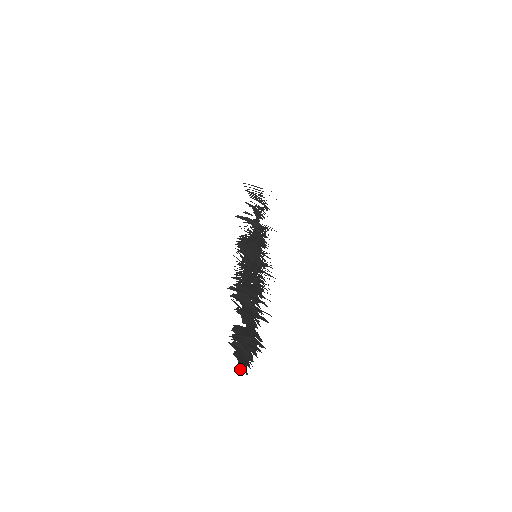
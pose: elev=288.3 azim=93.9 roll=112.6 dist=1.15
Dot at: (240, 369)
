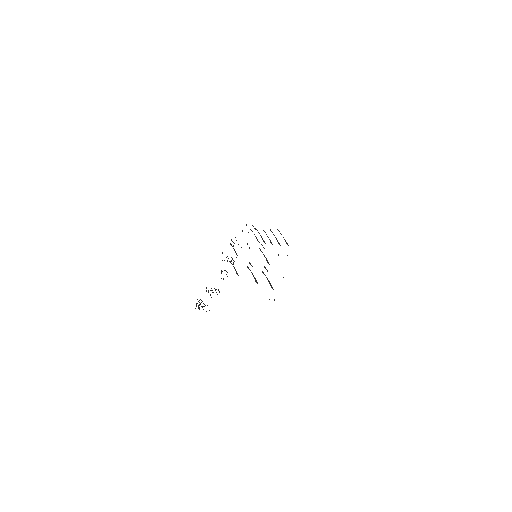
Dot at: occluded
